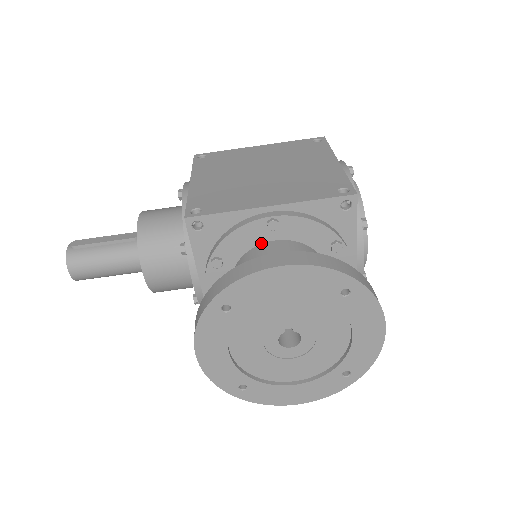
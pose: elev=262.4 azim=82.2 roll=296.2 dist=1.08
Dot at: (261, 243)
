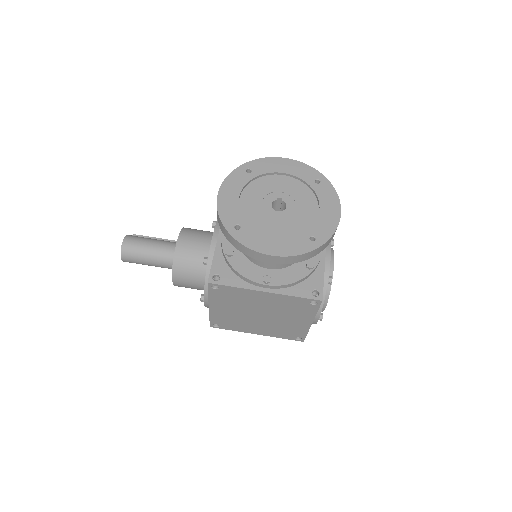
Dot at: occluded
